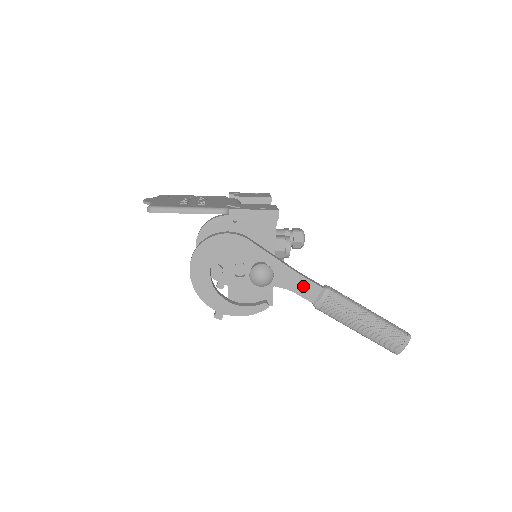
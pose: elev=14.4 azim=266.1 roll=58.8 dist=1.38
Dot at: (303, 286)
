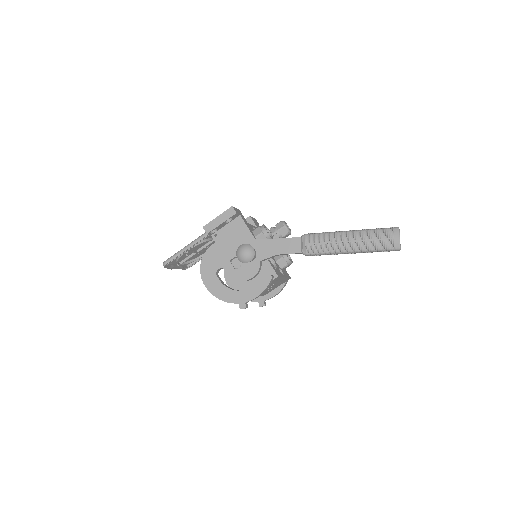
Dot at: (285, 245)
